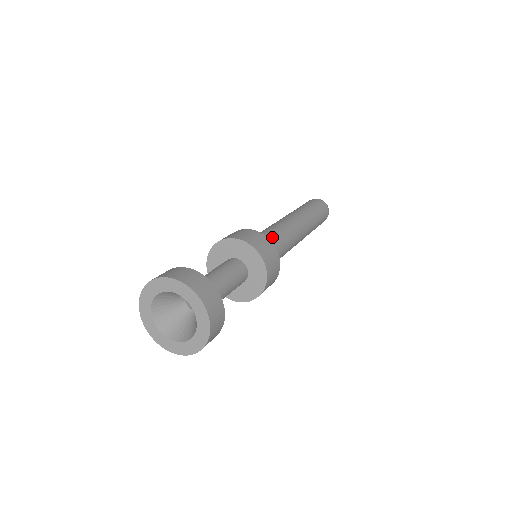
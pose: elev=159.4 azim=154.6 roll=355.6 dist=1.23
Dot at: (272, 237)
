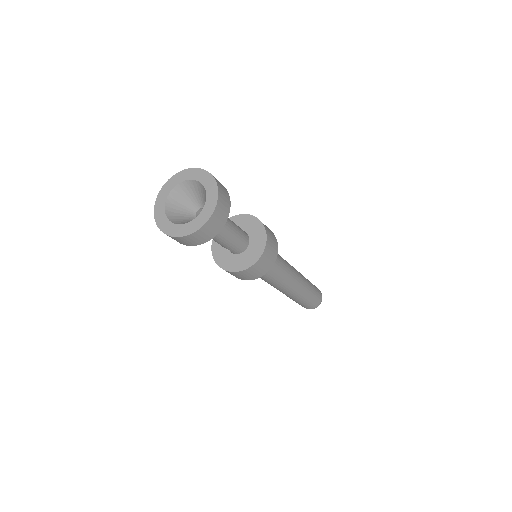
Dot at: (277, 255)
